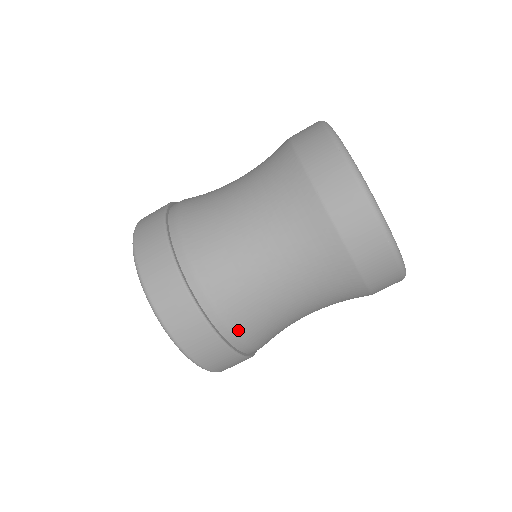
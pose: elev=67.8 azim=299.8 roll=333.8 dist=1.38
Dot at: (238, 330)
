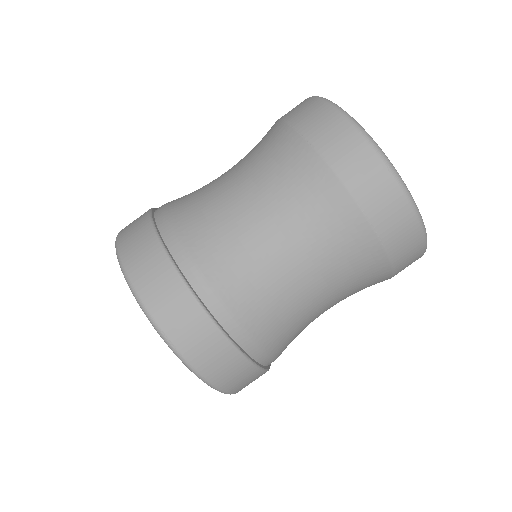
Dot at: (279, 355)
